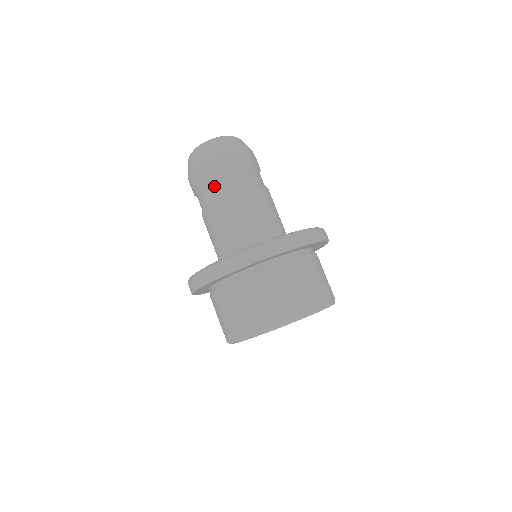
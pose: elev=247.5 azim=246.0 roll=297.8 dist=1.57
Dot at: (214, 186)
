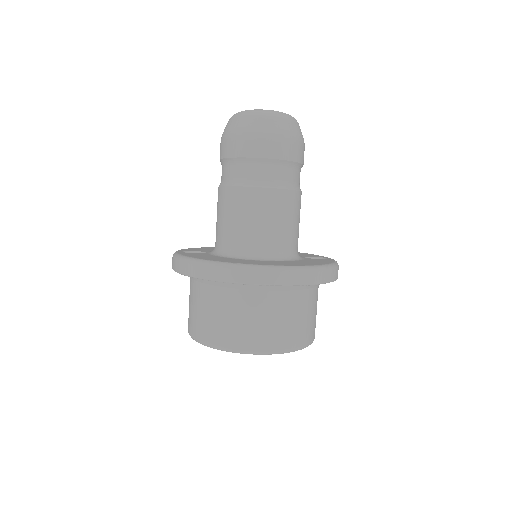
Dot at: (257, 168)
